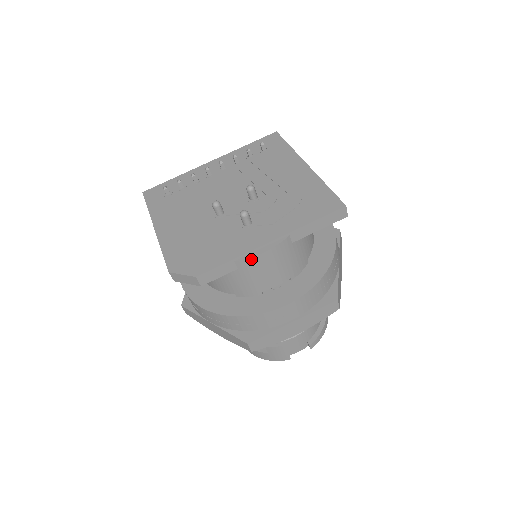
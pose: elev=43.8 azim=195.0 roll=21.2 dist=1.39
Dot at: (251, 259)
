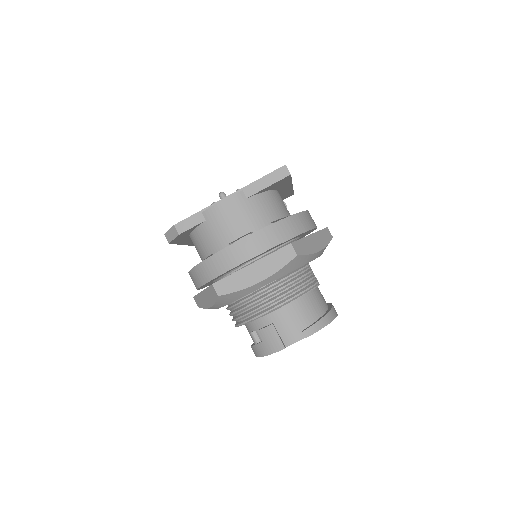
Dot at: (212, 208)
